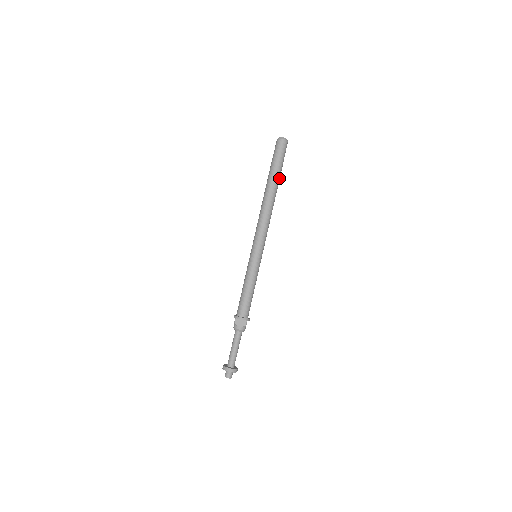
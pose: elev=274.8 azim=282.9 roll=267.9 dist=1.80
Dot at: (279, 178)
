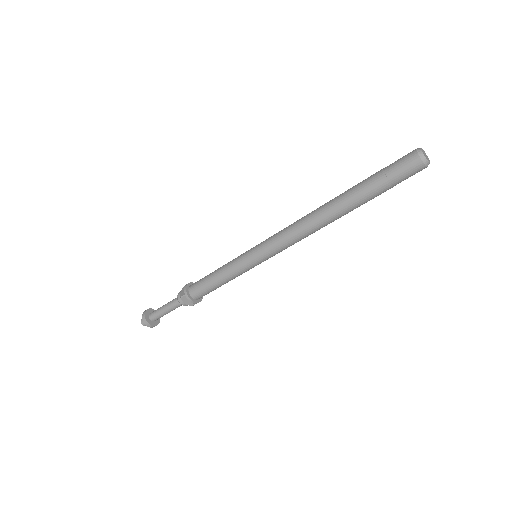
Dot at: (365, 202)
